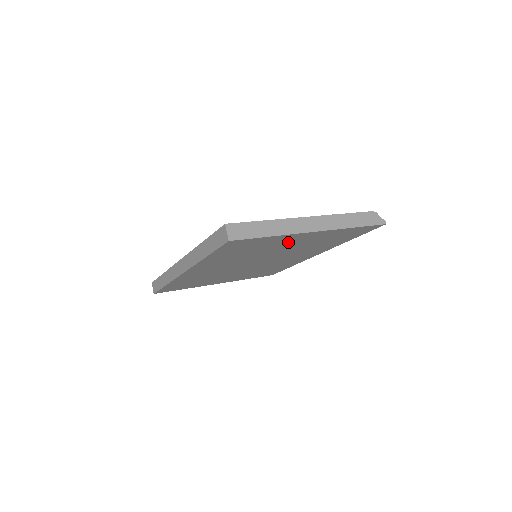
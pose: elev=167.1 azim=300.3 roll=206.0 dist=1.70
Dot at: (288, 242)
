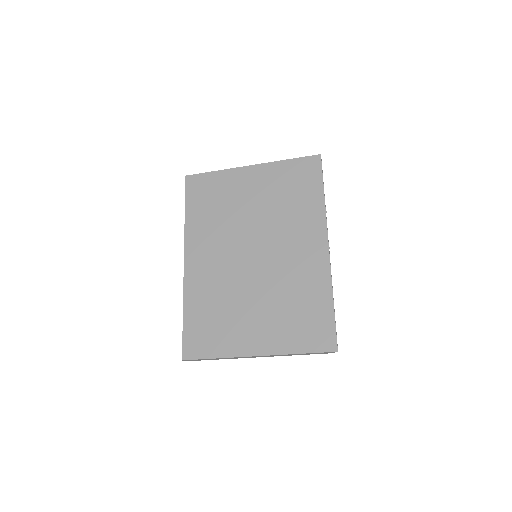
Dot at: (243, 189)
